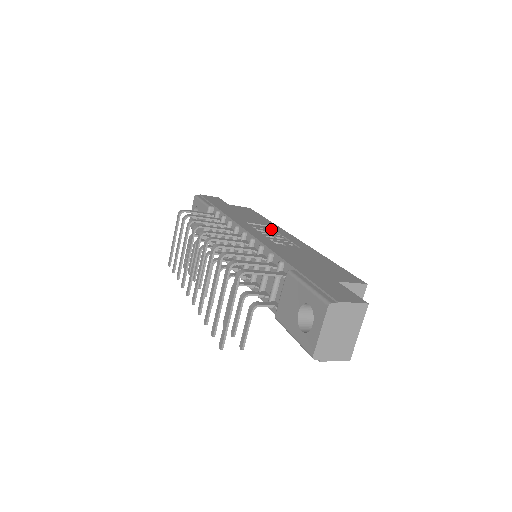
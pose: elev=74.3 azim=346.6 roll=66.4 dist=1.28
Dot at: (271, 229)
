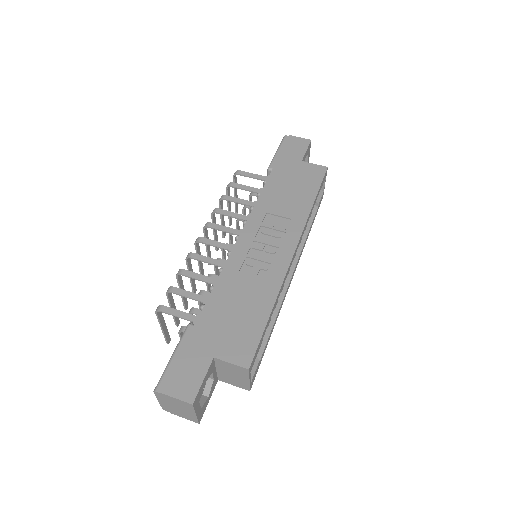
Dot at: (283, 230)
